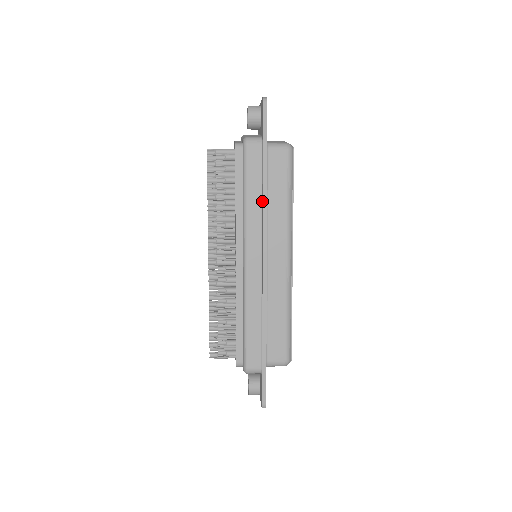
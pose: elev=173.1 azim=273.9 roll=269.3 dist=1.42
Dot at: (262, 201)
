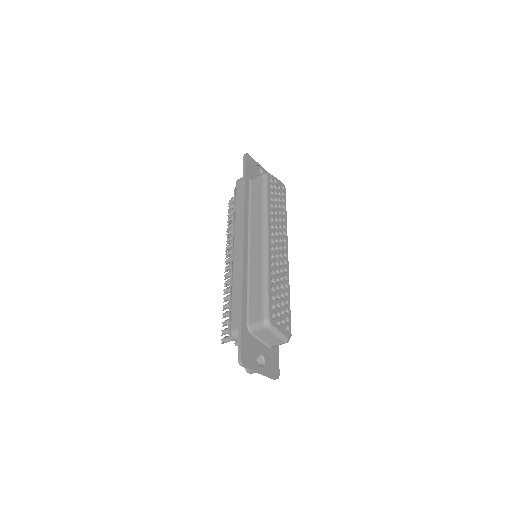
Dot at: (243, 207)
